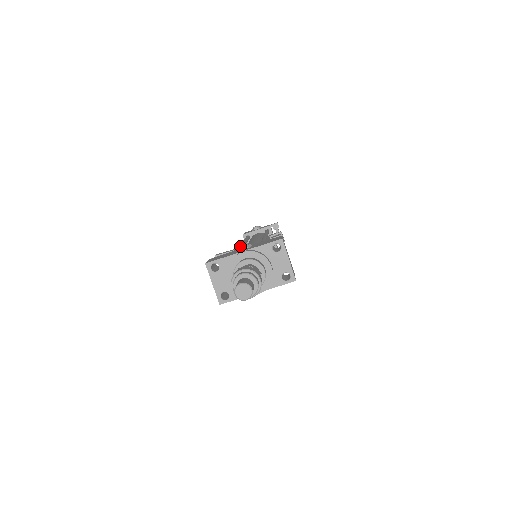
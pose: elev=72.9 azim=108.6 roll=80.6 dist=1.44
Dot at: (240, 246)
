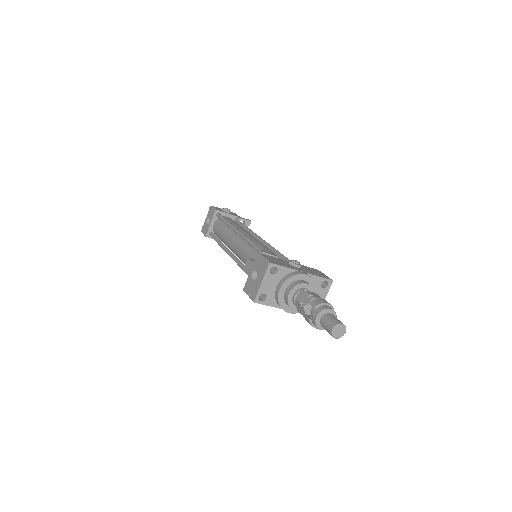
Dot at: (294, 261)
